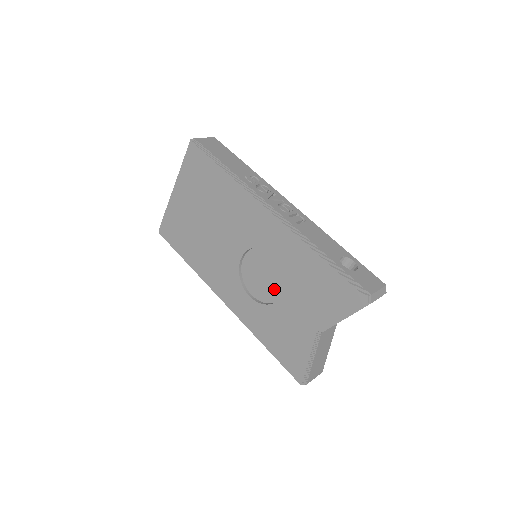
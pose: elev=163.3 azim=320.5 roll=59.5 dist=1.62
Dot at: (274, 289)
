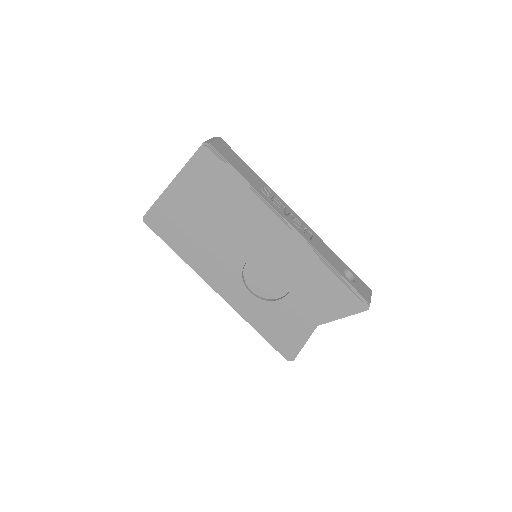
Dot at: (277, 289)
